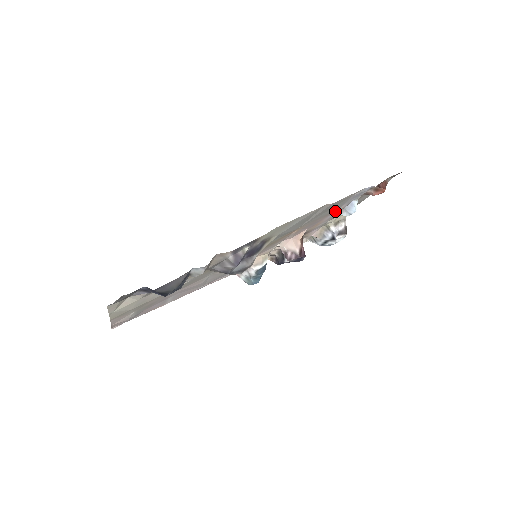
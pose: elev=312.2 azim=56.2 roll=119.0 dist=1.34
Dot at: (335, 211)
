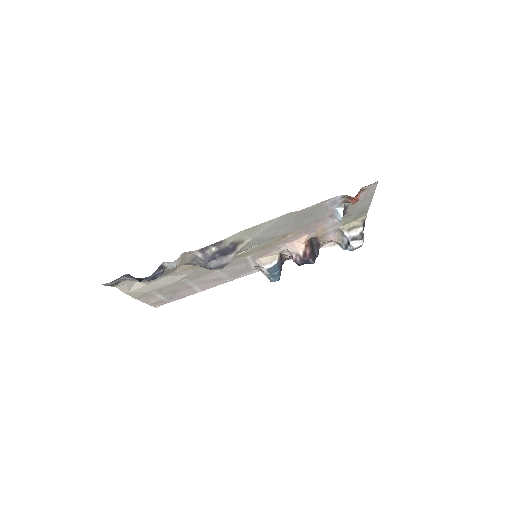
Dot at: (326, 218)
